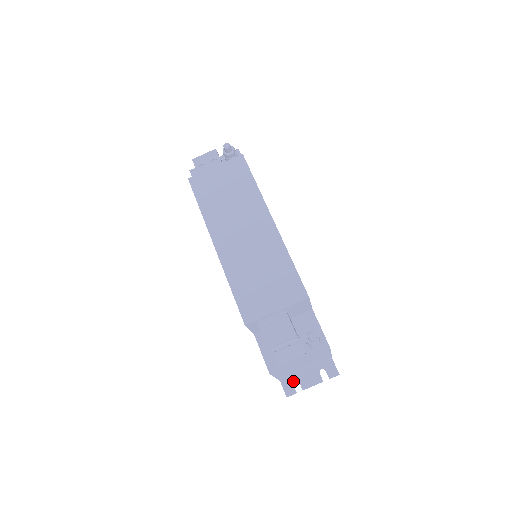
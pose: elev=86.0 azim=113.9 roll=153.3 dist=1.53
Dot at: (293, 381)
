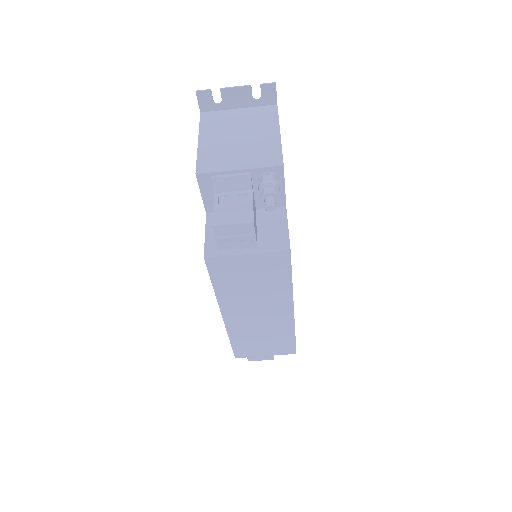
Dot at: occluded
